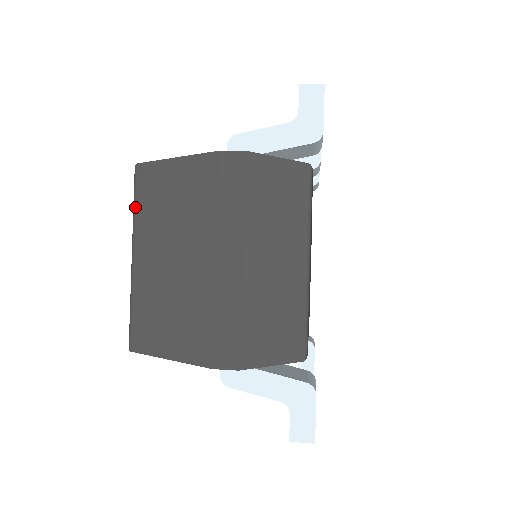
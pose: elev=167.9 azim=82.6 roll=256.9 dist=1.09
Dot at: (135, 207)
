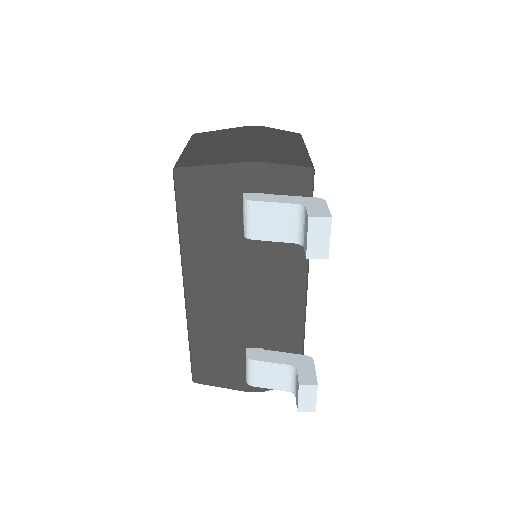
Dot at: (190, 140)
